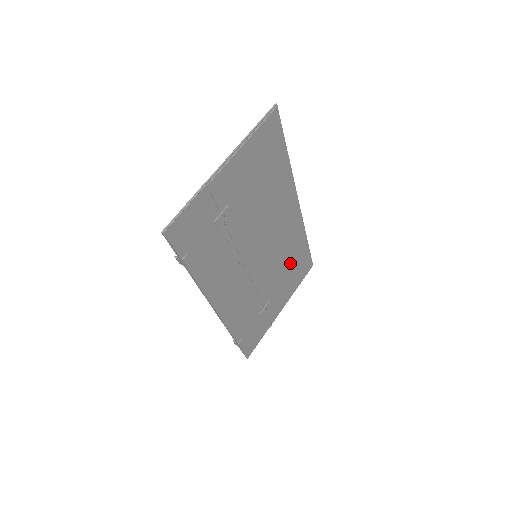
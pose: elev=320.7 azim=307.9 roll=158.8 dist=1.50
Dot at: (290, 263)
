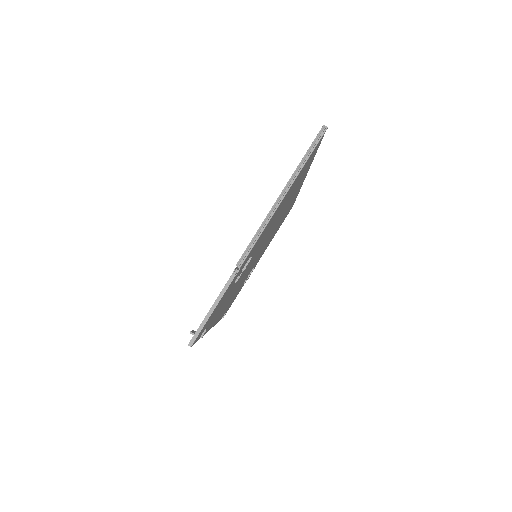
Dot at: (278, 226)
